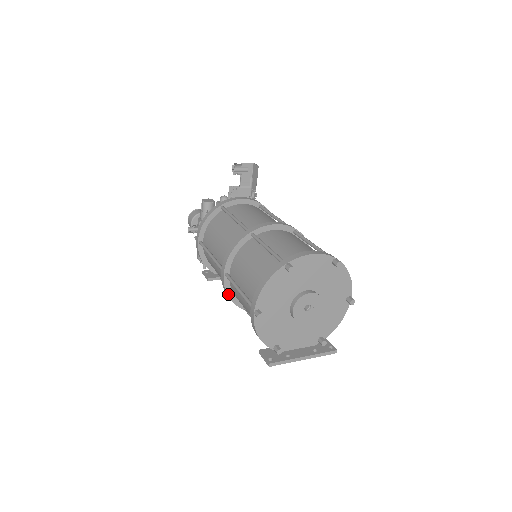
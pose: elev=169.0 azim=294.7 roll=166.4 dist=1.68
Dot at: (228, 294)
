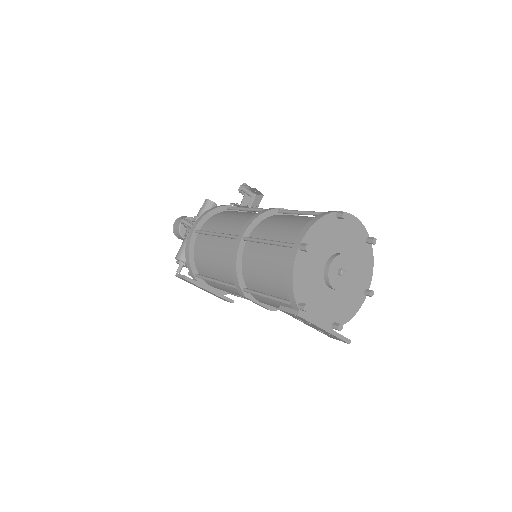
Dot at: (237, 263)
